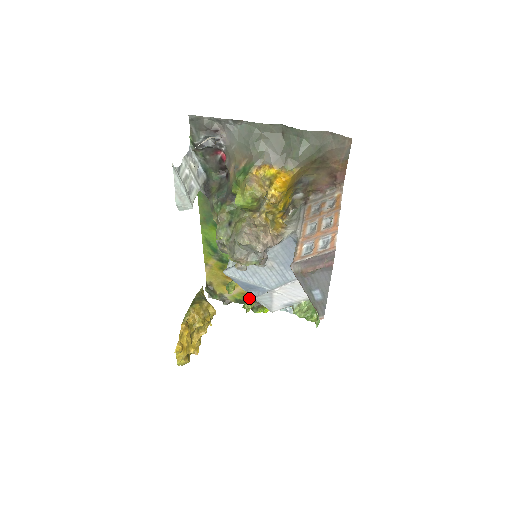
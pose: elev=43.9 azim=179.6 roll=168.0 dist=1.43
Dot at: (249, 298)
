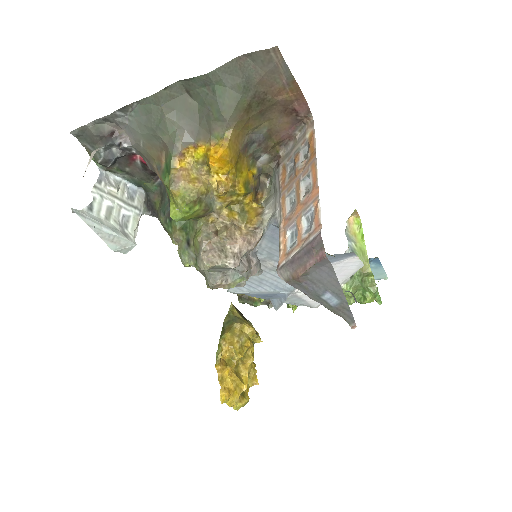
Dot at: occluded
